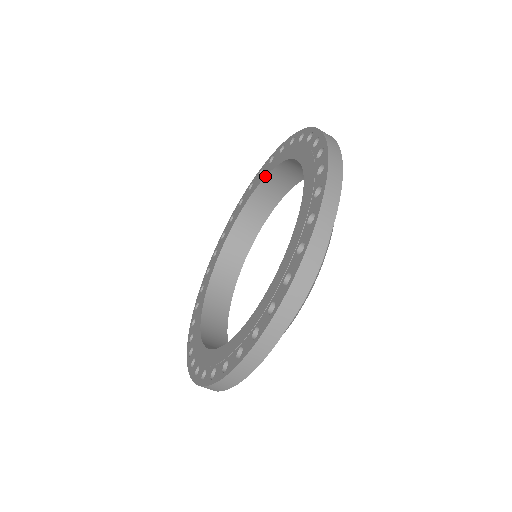
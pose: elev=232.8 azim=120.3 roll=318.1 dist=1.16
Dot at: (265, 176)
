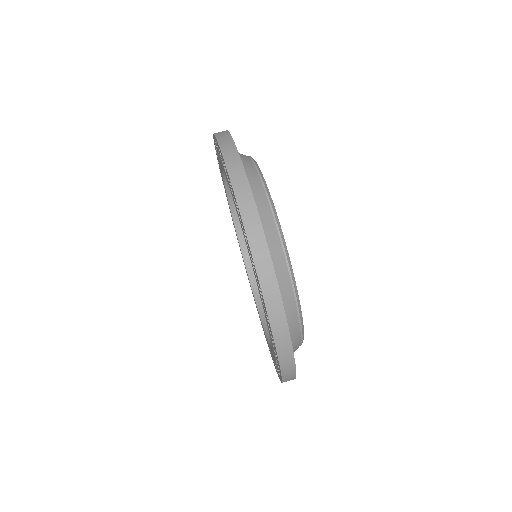
Dot at: (247, 274)
